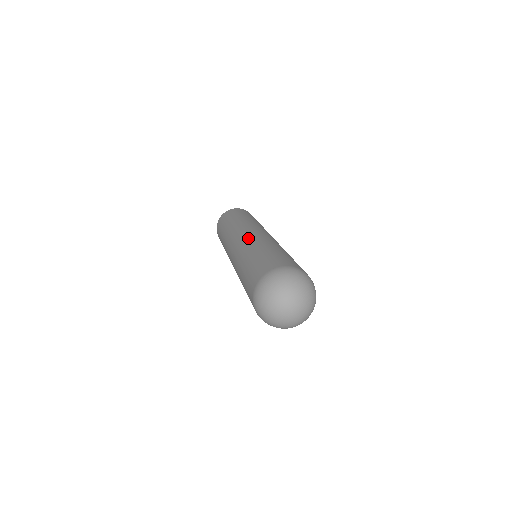
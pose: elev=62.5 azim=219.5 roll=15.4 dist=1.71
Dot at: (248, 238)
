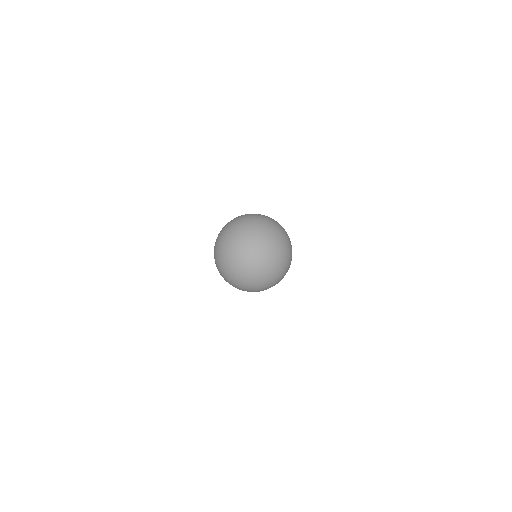
Dot at: occluded
